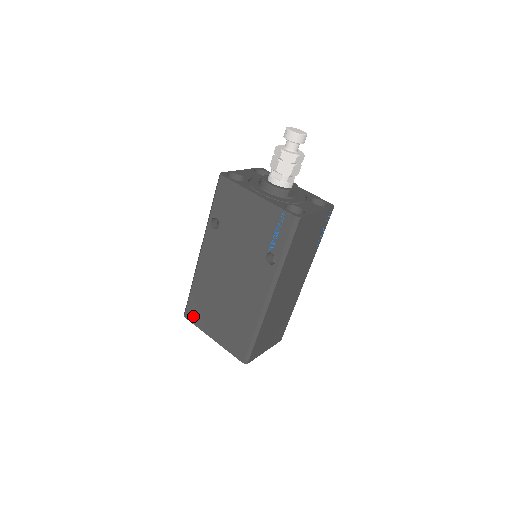
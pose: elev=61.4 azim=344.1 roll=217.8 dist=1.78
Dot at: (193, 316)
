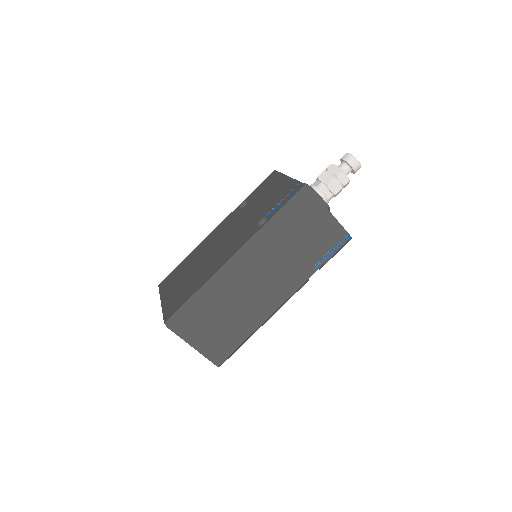
Dot at: (165, 283)
